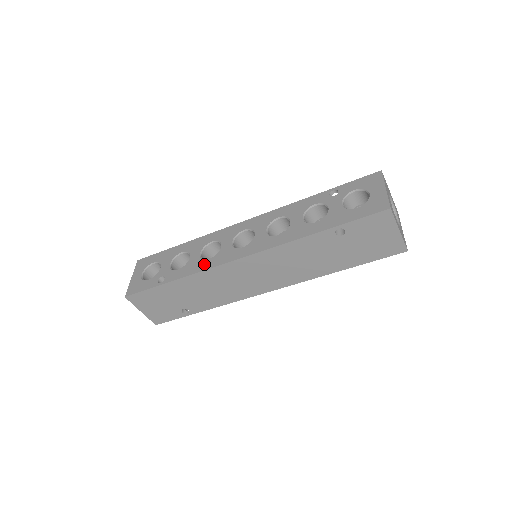
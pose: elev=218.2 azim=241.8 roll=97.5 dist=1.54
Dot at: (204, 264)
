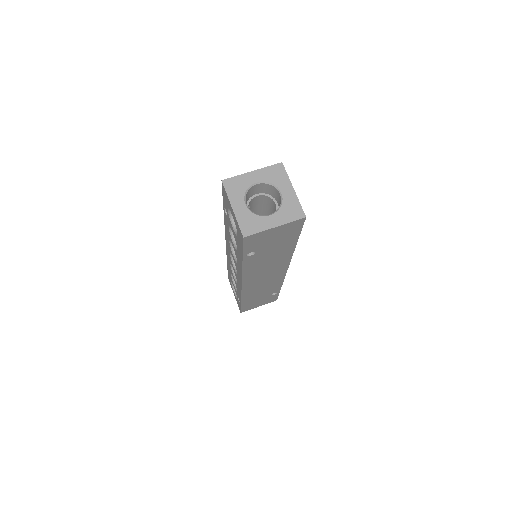
Dot at: occluded
